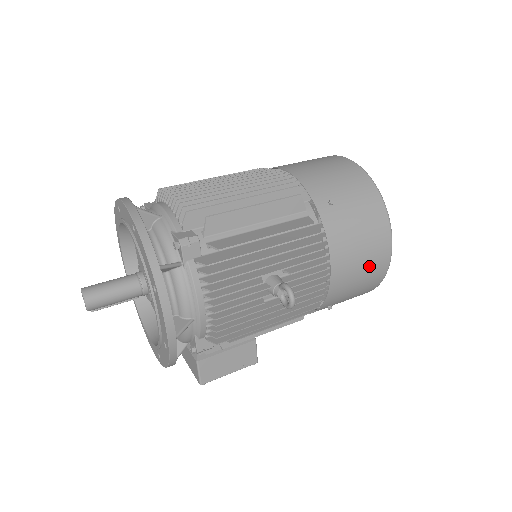
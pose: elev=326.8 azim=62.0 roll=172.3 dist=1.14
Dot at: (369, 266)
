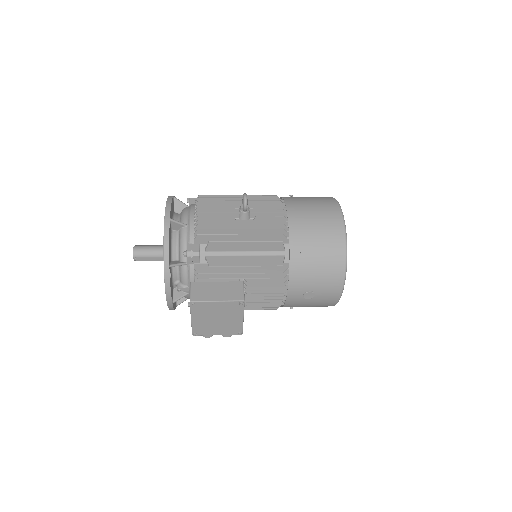
Dot at: (322, 215)
